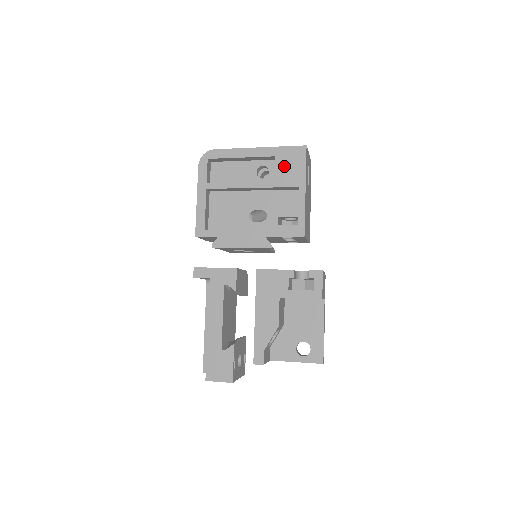
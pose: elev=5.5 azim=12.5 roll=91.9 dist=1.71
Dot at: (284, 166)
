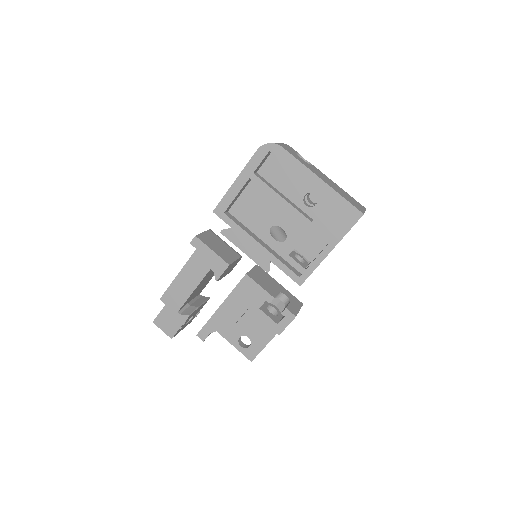
Dot at: (330, 216)
